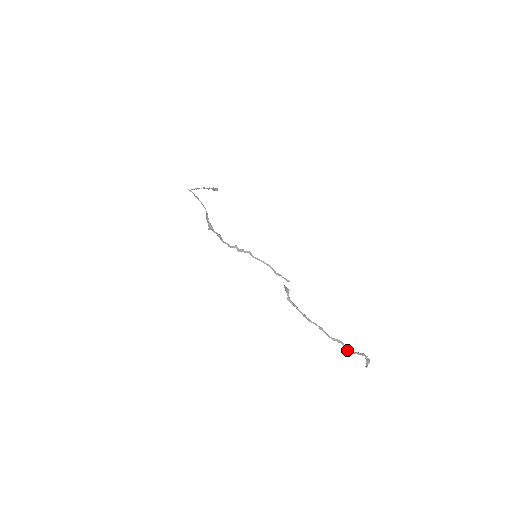
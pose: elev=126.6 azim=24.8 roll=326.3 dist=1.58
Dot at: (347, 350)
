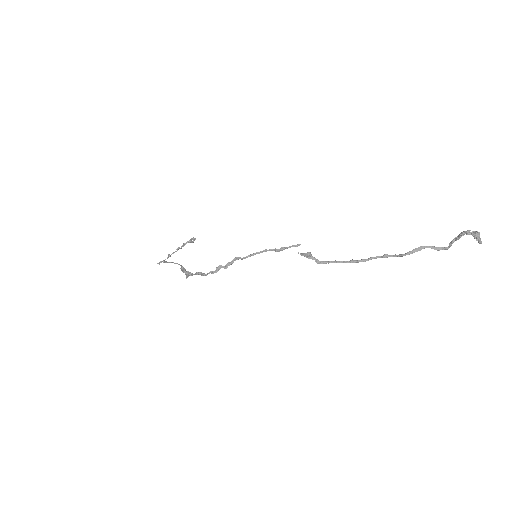
Dot at: (440, 249)
